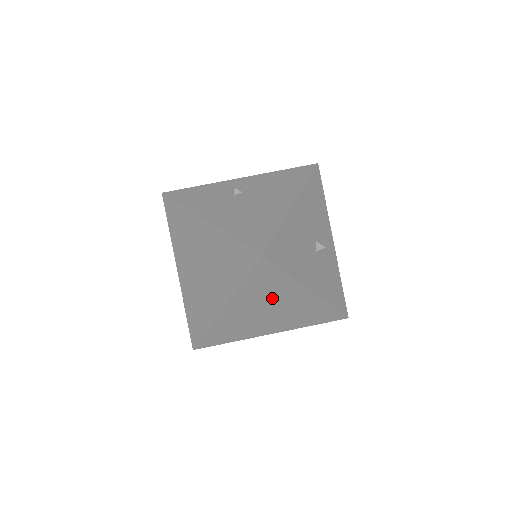
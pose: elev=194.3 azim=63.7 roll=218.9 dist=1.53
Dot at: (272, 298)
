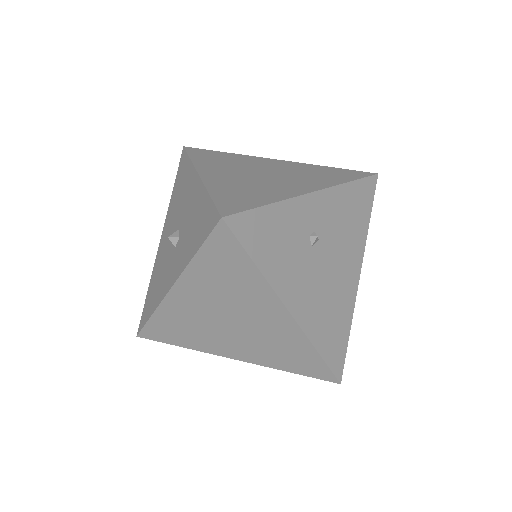
Dot at: occluded
